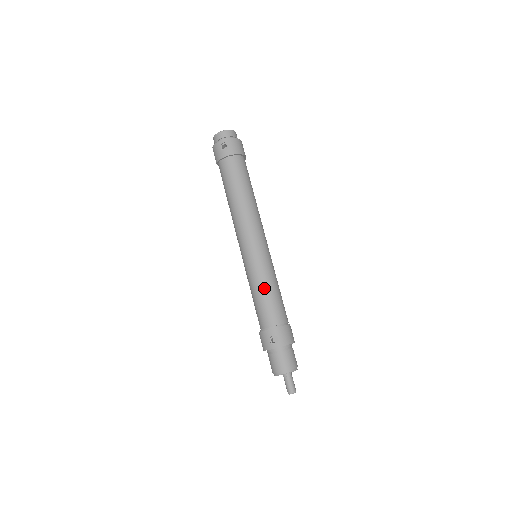
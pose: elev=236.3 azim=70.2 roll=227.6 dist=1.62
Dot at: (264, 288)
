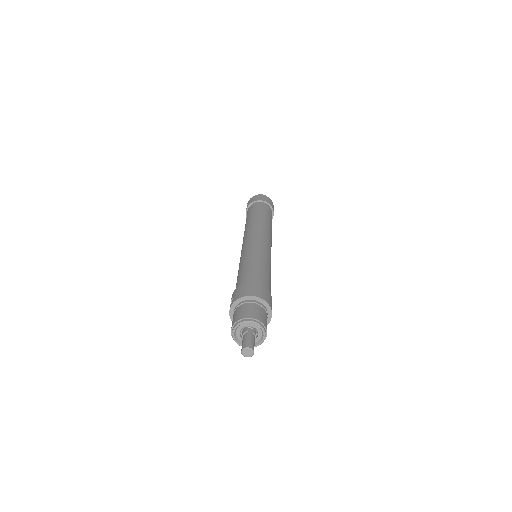
Dot at: (239, 268)
